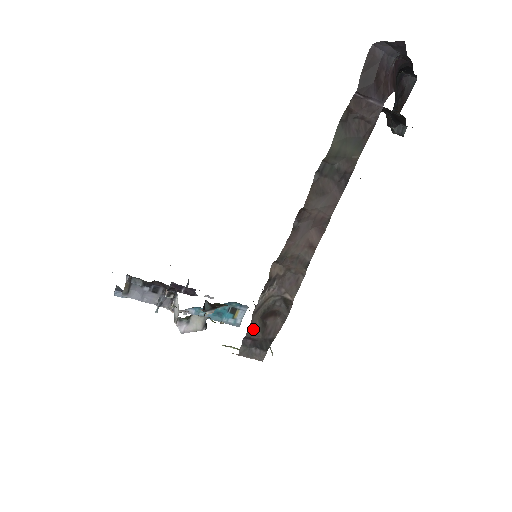
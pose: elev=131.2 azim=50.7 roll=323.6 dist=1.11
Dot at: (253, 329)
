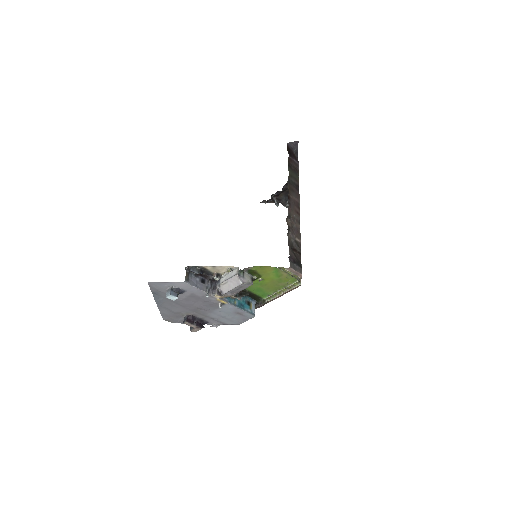
Dot at: (291, 252)
